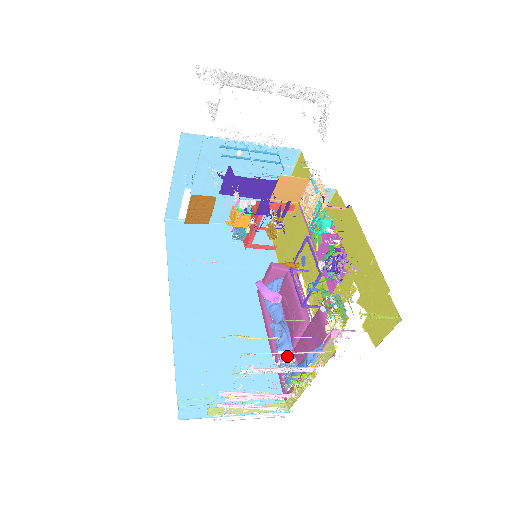
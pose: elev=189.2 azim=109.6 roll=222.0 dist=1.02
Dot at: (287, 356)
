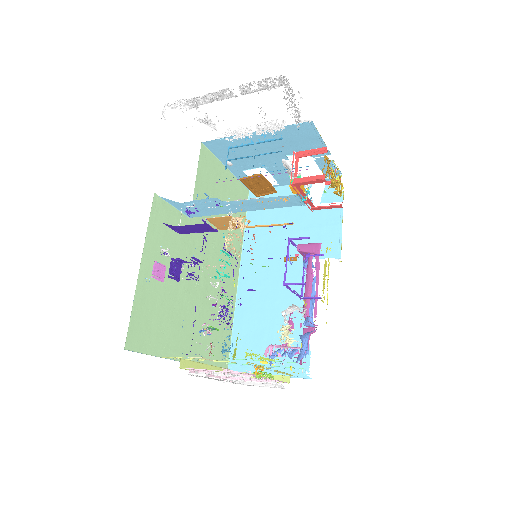
Dot at: (305, 333)
